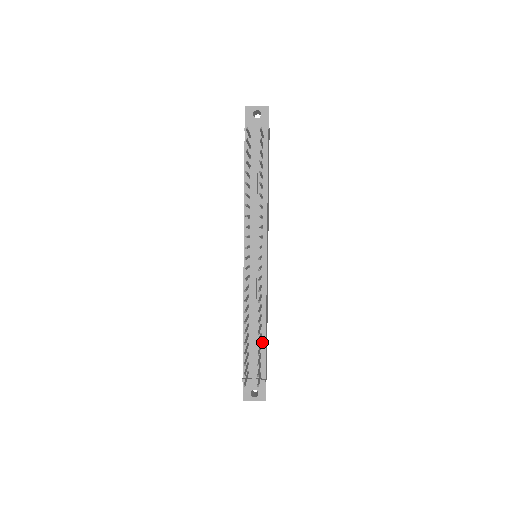
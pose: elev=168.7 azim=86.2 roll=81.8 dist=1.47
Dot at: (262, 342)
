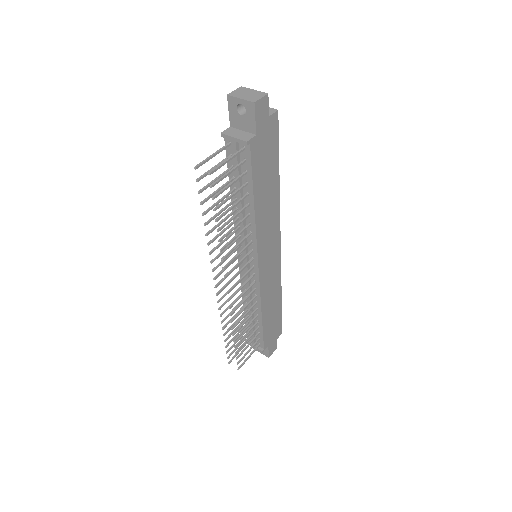
Dot at: (259, 326)
